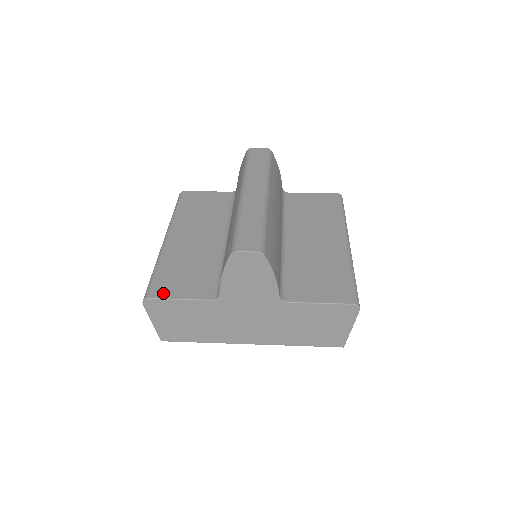
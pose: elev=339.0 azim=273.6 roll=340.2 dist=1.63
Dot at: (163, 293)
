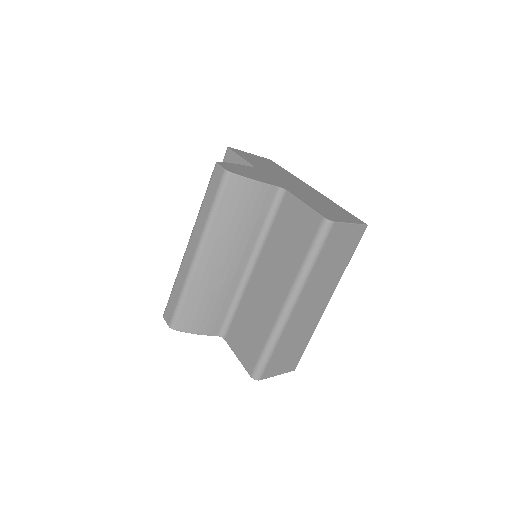
Dot at: occluded
